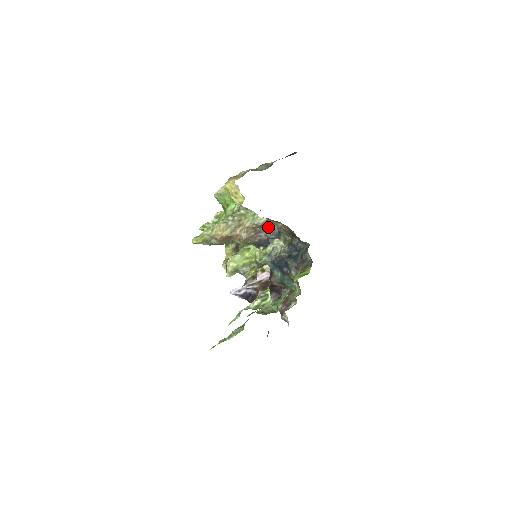
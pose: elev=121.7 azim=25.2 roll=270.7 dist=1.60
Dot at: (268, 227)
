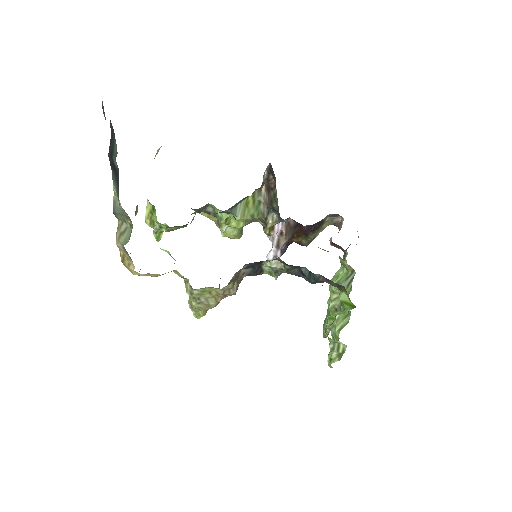
Dot at: (239, 270)
